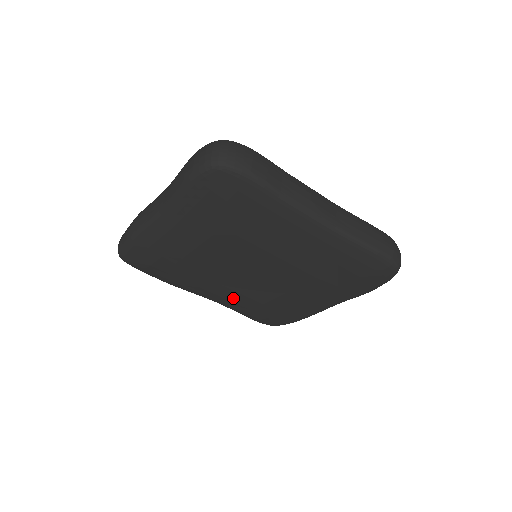
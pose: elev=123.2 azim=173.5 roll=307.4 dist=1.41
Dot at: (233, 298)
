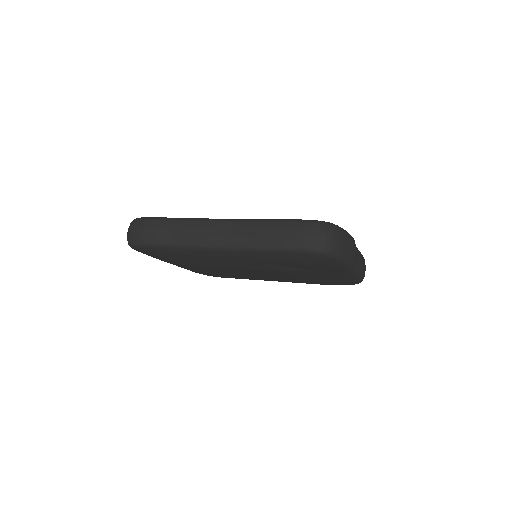
Dot at: occluded
